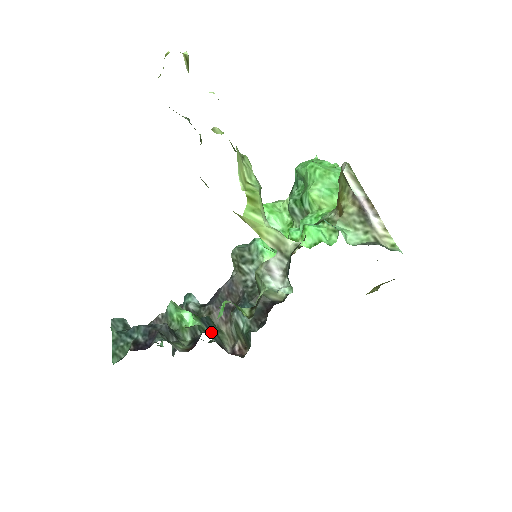
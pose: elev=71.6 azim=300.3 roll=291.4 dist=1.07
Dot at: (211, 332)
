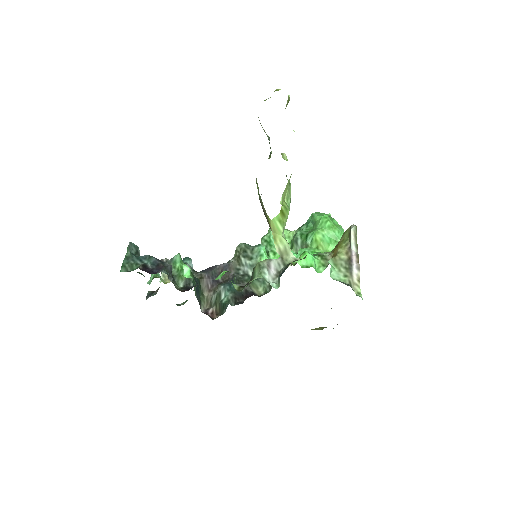
Dot at: (197, 291)
